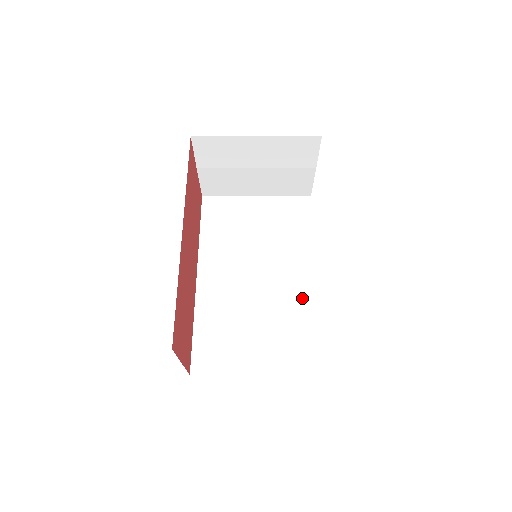
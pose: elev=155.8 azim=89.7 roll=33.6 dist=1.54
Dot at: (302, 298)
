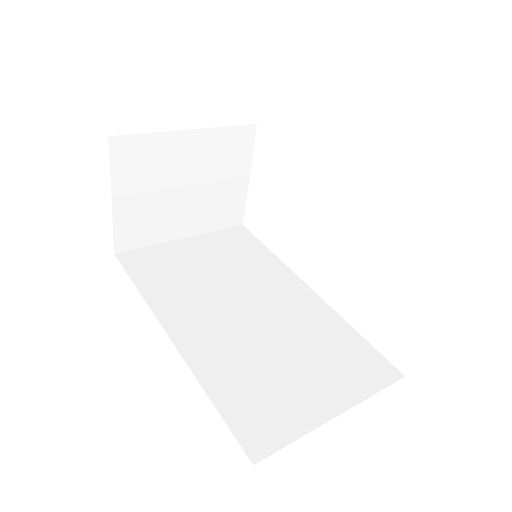
Dot at: (314, 310)
